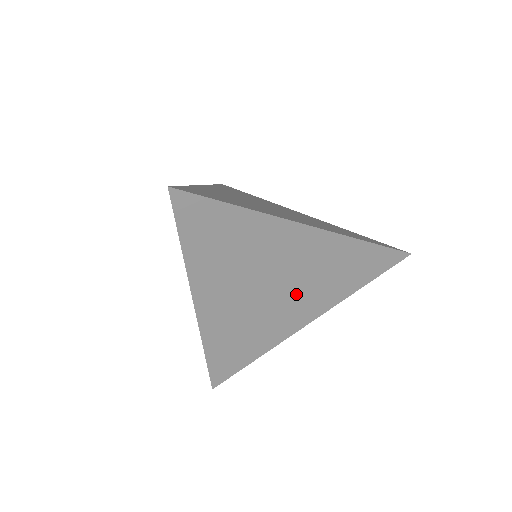
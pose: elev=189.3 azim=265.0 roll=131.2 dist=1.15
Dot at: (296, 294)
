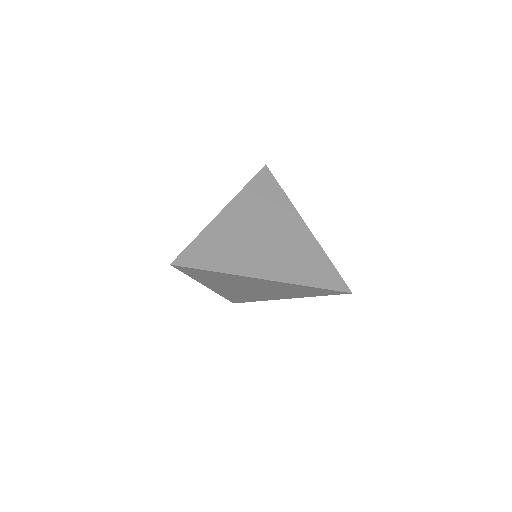
Dot at: (271, 292)
